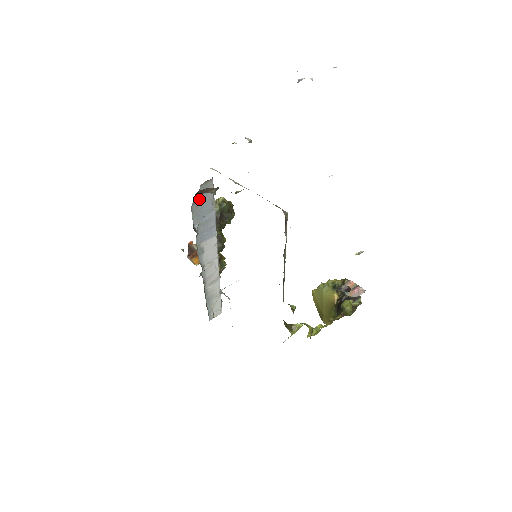
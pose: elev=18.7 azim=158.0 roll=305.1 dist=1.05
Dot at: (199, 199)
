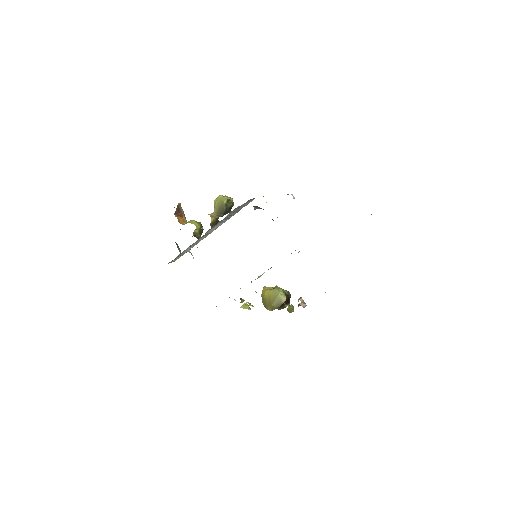
Dot at: (243, 204)
